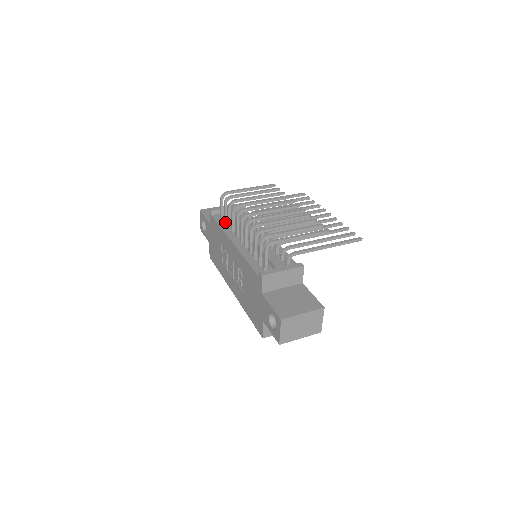
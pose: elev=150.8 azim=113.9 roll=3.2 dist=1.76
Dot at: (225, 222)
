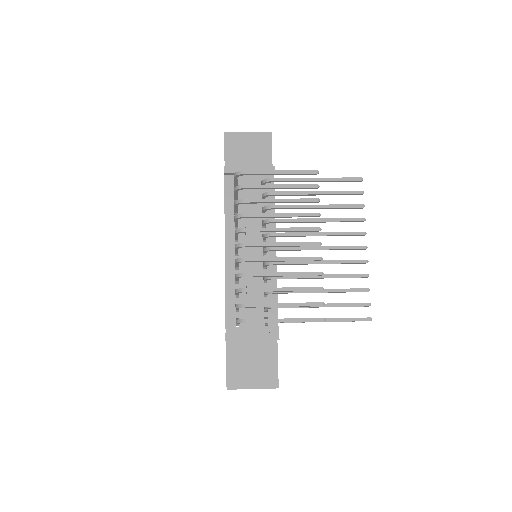
Dot at: (235, 199)
